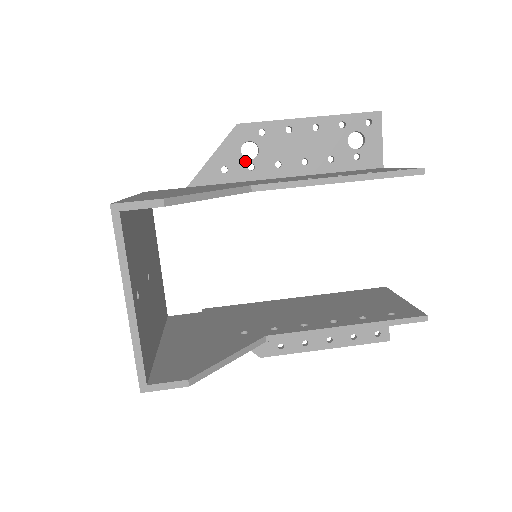
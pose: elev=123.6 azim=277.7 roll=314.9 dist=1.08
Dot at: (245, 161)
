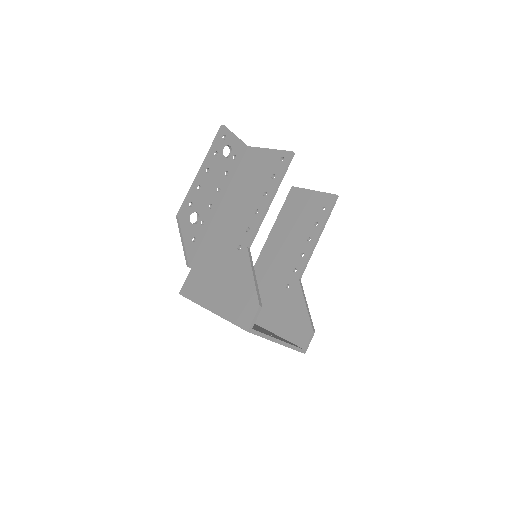
Dot at: (198, 225)
